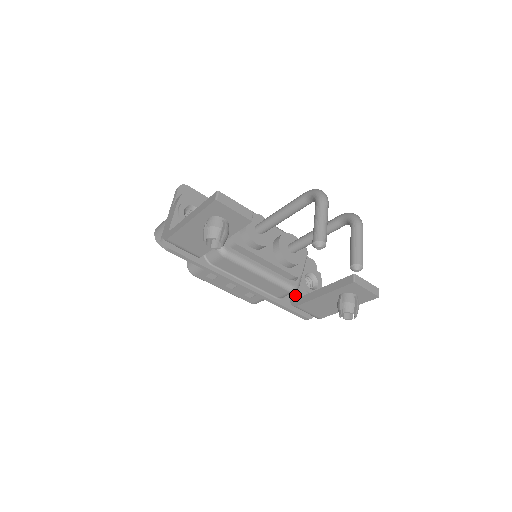
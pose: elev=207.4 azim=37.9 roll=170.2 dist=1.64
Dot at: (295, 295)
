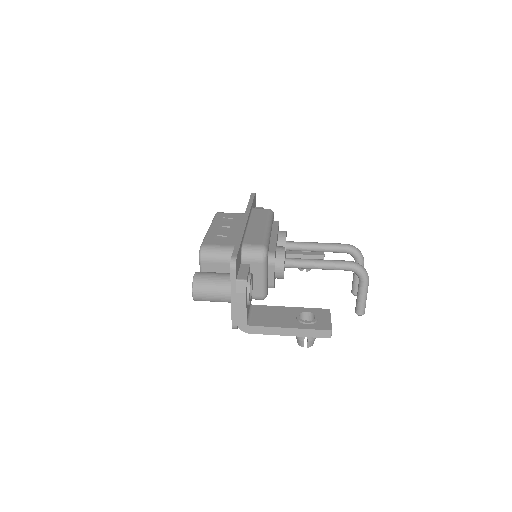
Dot at: occluded
